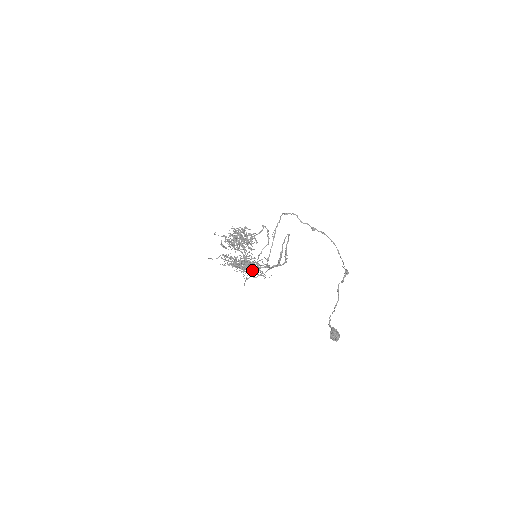
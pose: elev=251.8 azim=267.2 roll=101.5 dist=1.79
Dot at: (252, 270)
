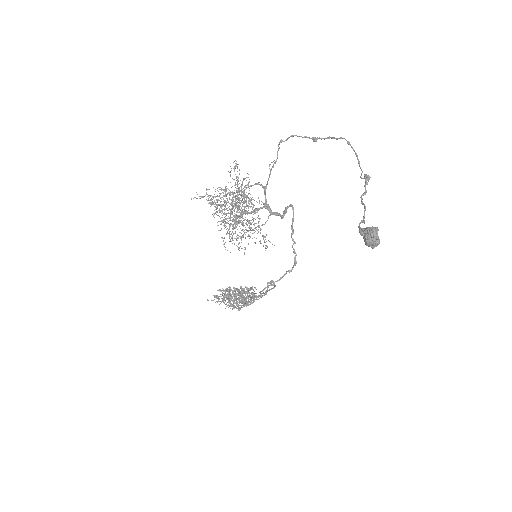
Dot at: occluded
